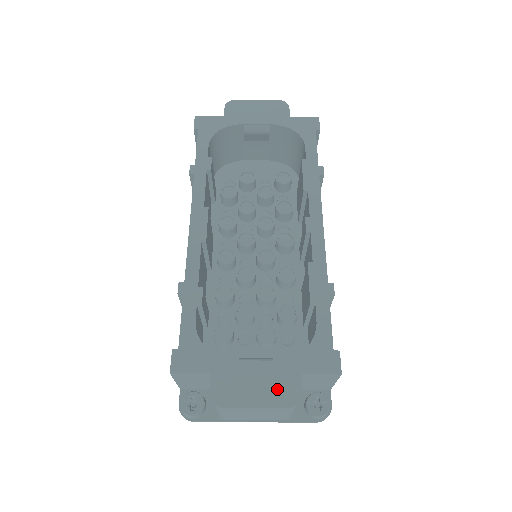
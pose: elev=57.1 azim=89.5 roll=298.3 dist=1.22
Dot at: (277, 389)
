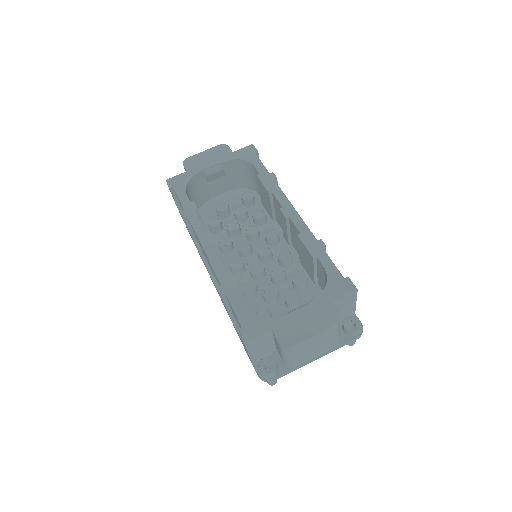
Dot at: (321, 318)
